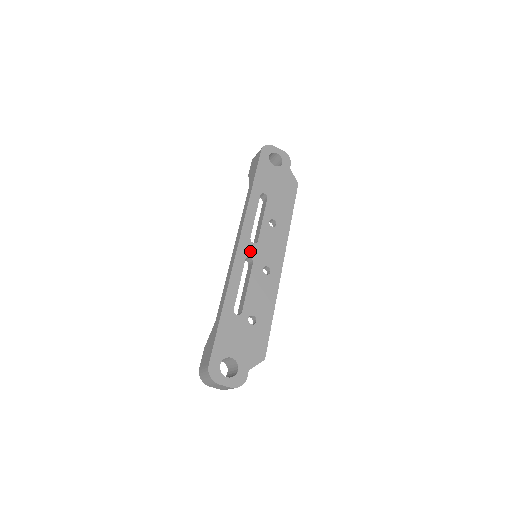
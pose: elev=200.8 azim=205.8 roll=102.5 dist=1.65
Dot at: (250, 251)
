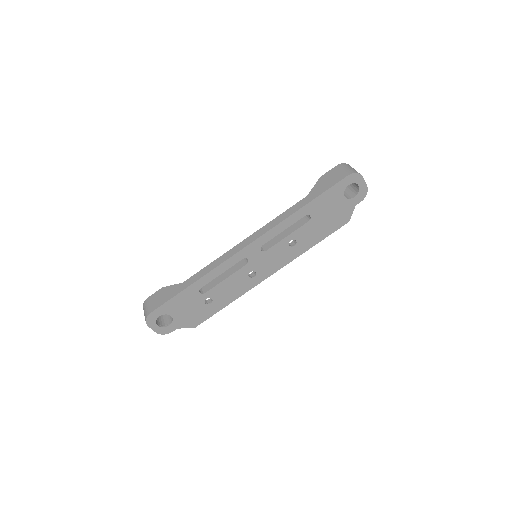
Dot at: (253, 255)
